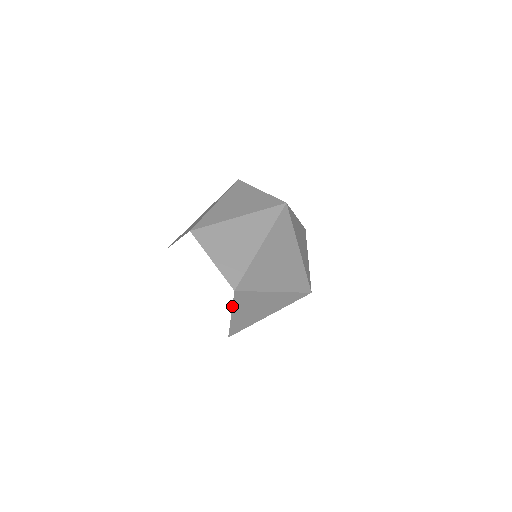
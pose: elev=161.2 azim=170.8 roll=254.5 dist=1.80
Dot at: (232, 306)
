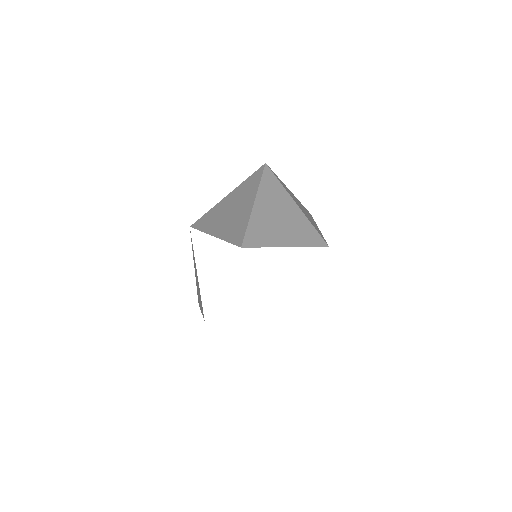
Dot at: occluded
